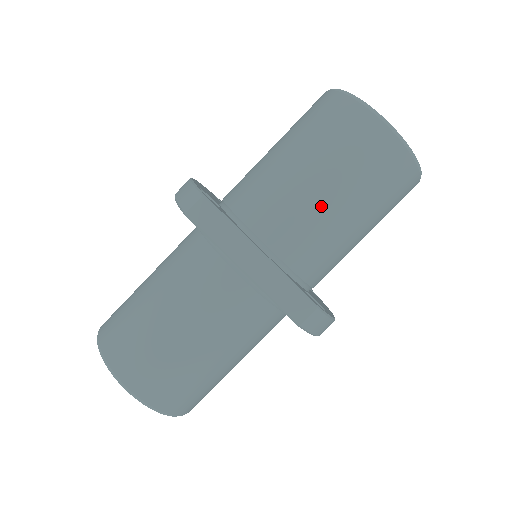
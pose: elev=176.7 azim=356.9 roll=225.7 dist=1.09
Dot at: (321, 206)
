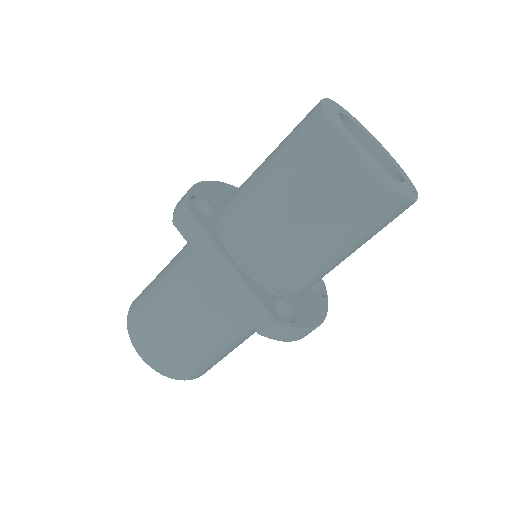
Dot at: (286, 226)
